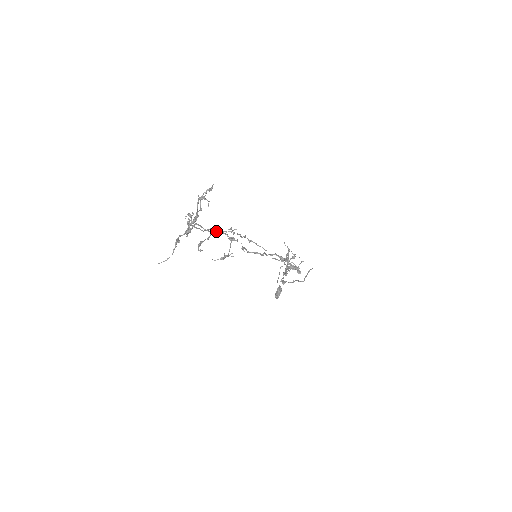
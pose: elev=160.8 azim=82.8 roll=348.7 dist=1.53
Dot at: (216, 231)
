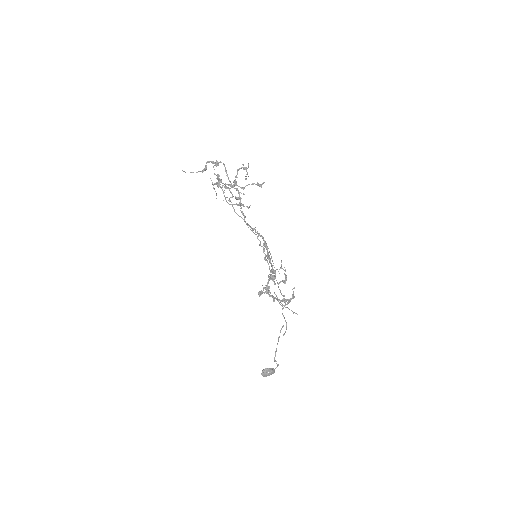
Dot at: (235, 188)
